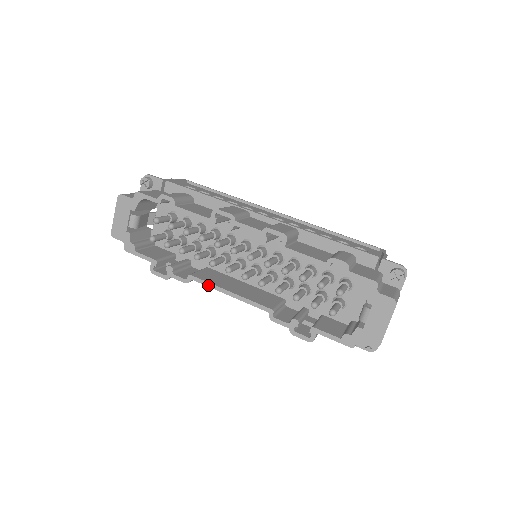
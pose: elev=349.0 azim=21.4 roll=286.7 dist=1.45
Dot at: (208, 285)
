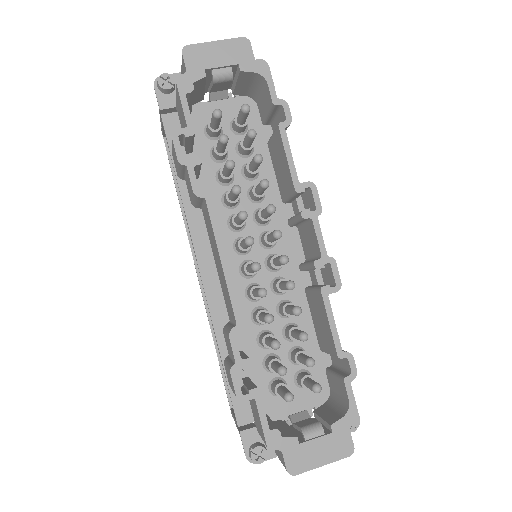
Dot at: (214, 225)
